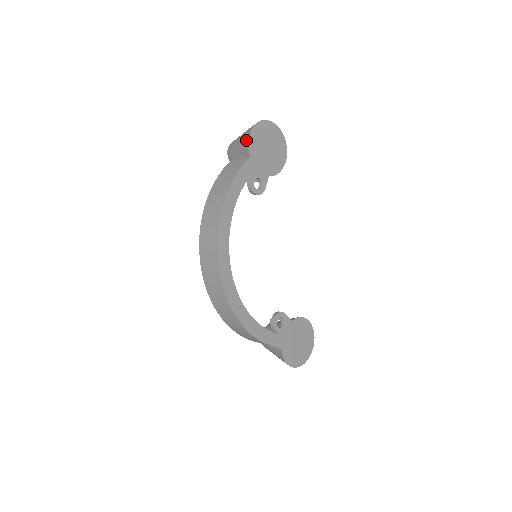
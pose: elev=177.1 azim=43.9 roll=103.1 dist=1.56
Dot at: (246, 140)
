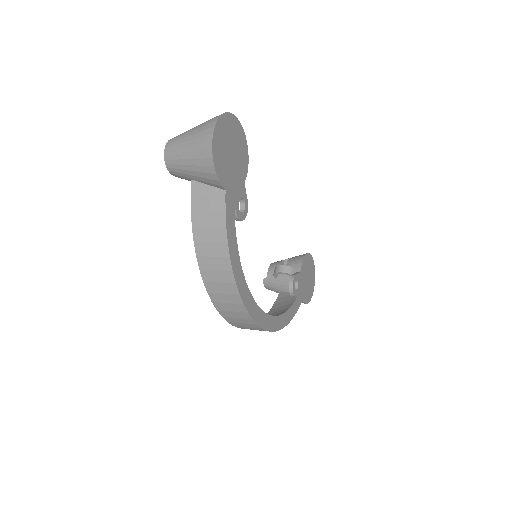
Dot at: (211, 173)
